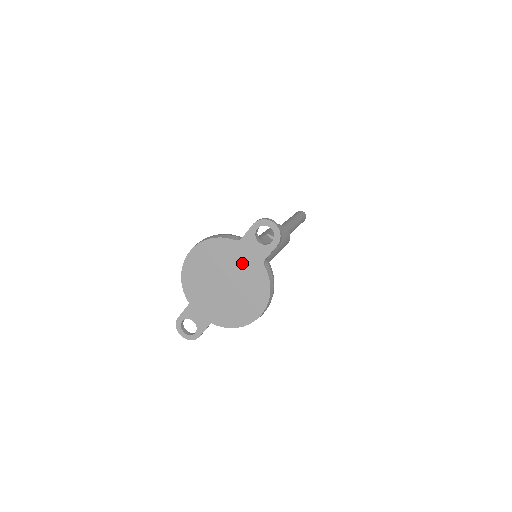
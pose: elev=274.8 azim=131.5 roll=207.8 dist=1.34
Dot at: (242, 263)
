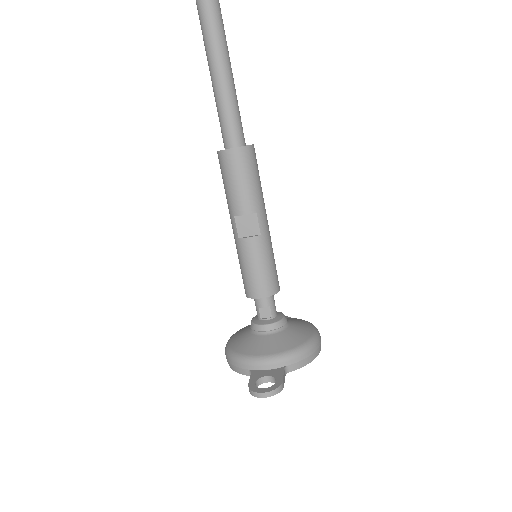
Dot at: occluded
